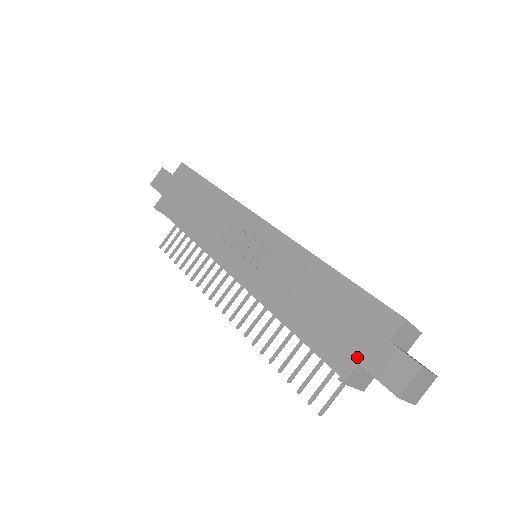
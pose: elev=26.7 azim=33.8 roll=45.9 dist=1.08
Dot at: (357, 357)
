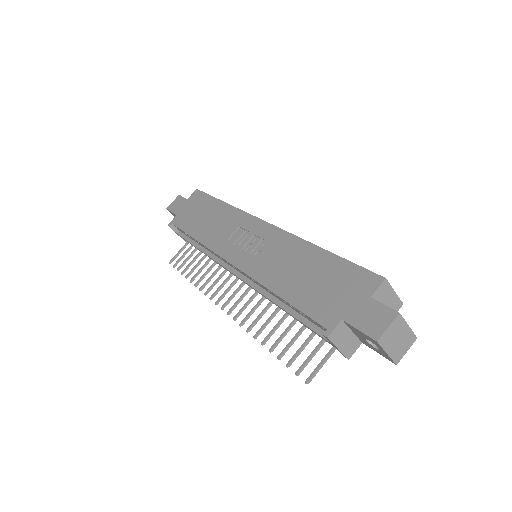
Dot at: (341, 314)
